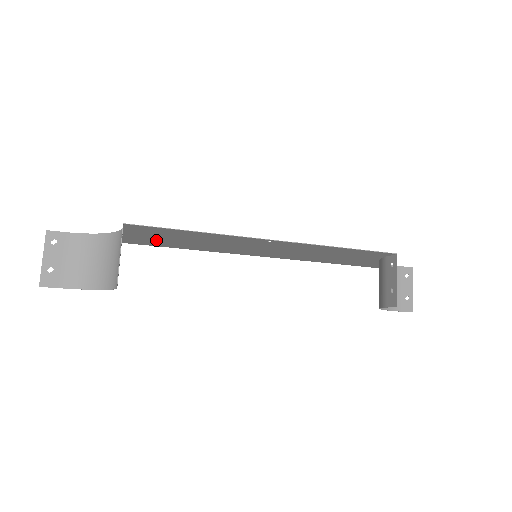
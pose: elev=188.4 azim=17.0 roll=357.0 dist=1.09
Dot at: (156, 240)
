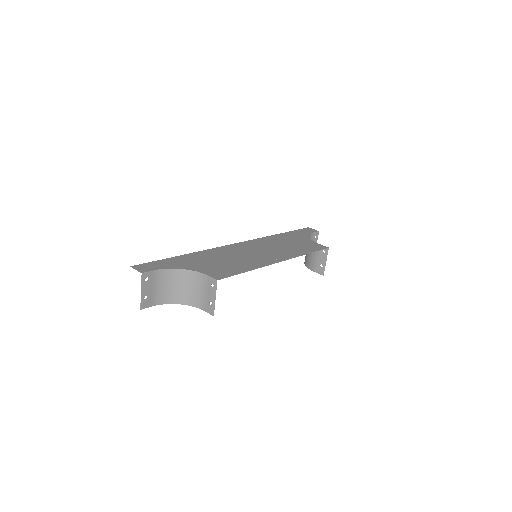
Dot at: (204, 261)
